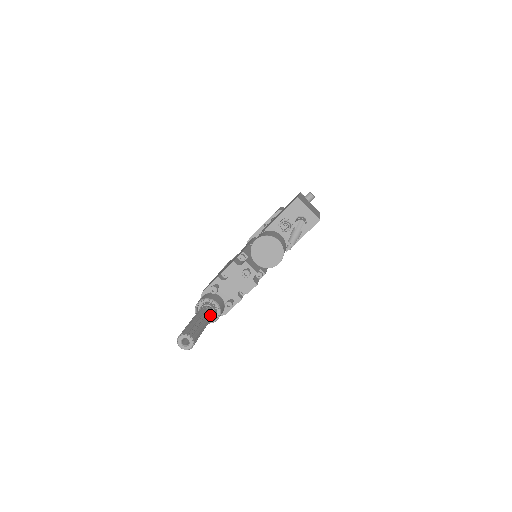
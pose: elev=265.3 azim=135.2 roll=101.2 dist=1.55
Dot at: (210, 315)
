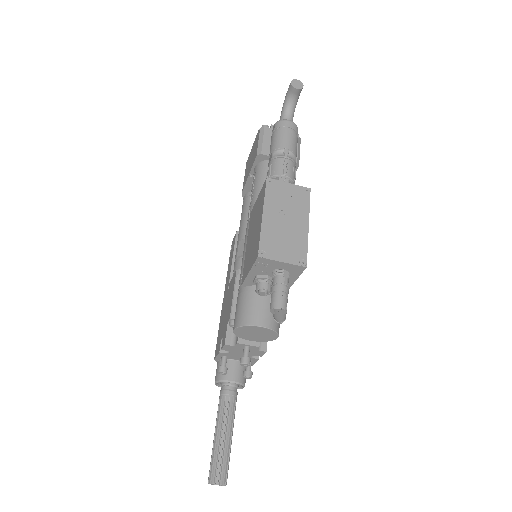
Dot at: (232, 404)
